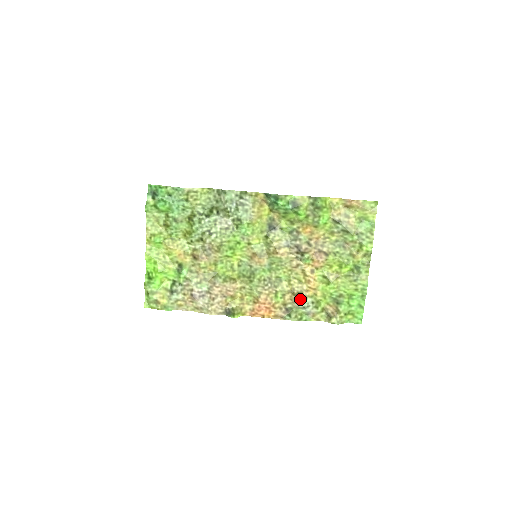
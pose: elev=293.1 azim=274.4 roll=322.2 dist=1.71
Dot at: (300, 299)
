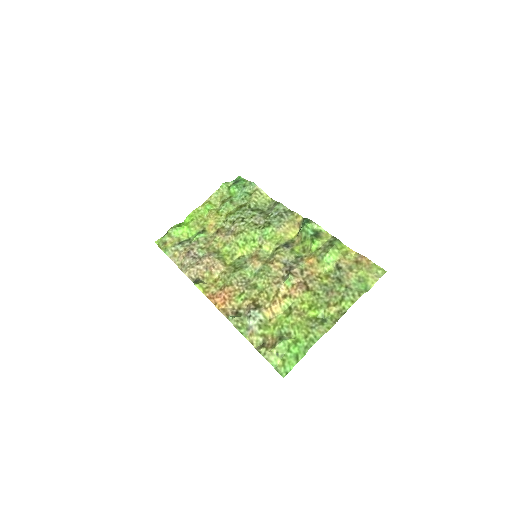
Dot at: (254, 308)
